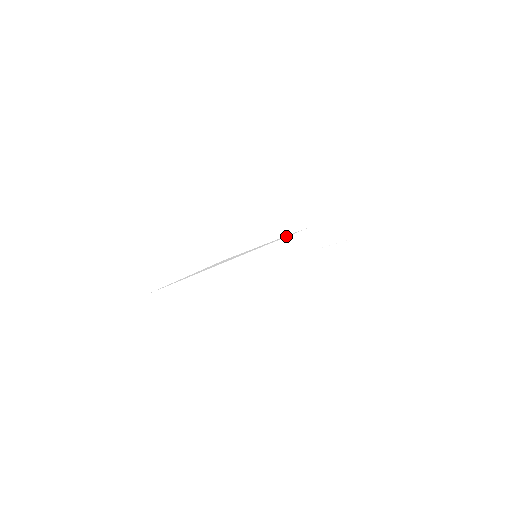
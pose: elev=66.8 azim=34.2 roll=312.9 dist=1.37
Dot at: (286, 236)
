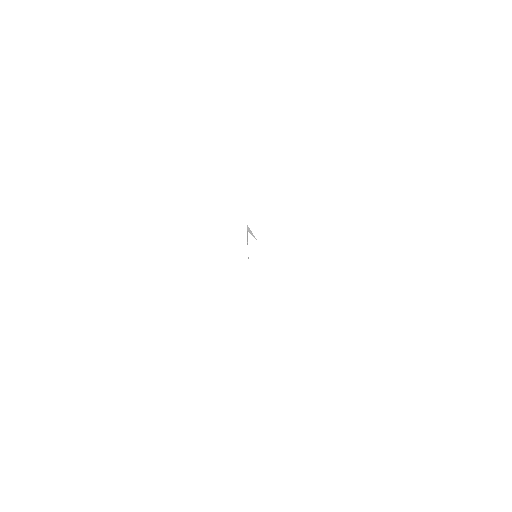
Dot at: occluded
